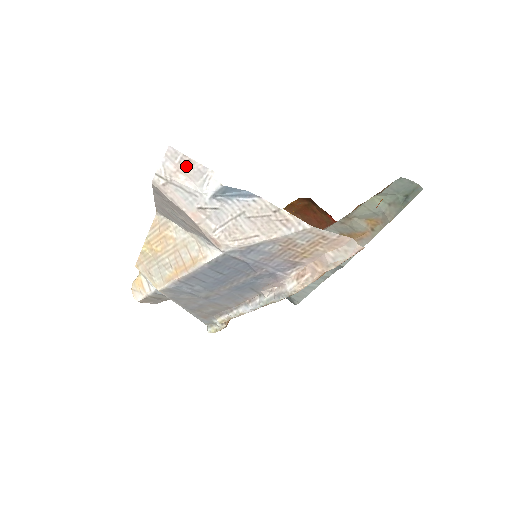
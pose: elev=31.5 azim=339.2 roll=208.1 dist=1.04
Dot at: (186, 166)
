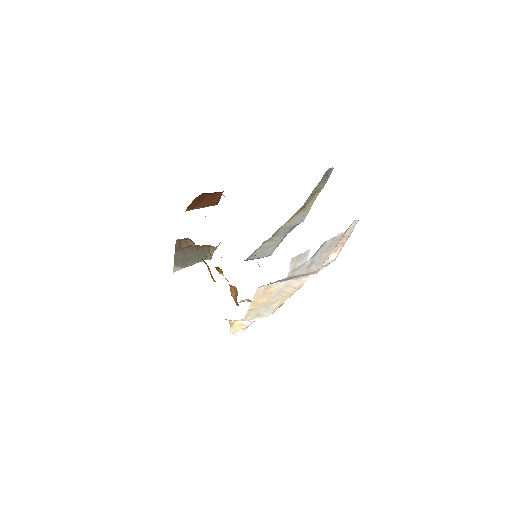
Dot at: (299, 258)
